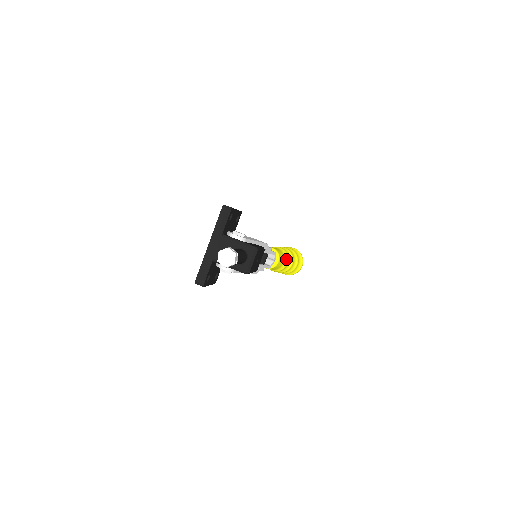
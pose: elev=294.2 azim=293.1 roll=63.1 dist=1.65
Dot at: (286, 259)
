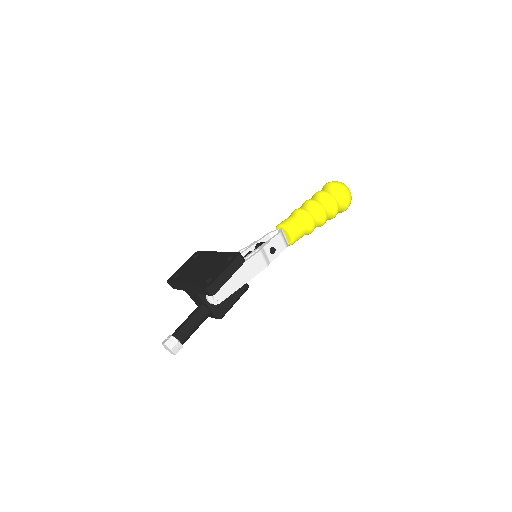
Dot at: (307, 234)
